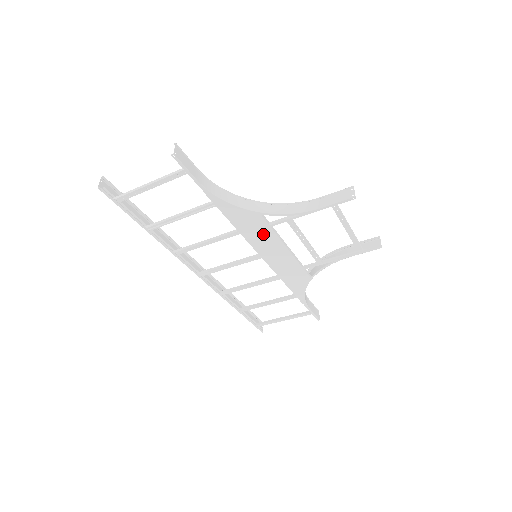
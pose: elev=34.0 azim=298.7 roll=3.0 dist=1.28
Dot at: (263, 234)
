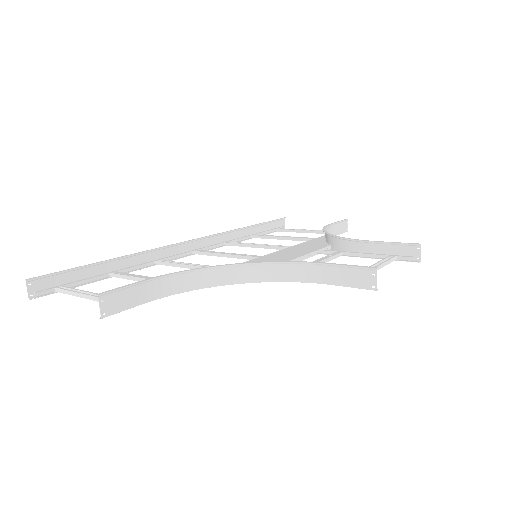
Dot at: occluded
